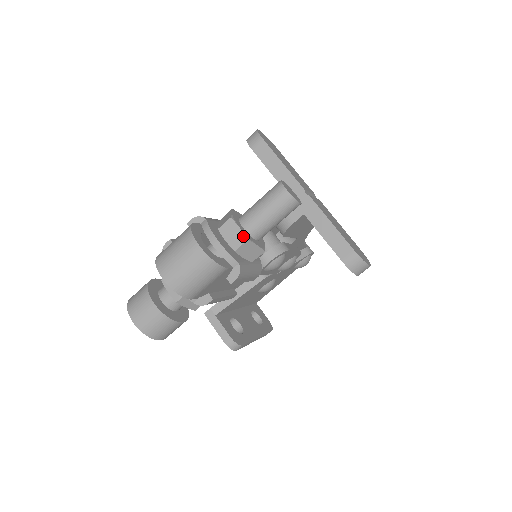
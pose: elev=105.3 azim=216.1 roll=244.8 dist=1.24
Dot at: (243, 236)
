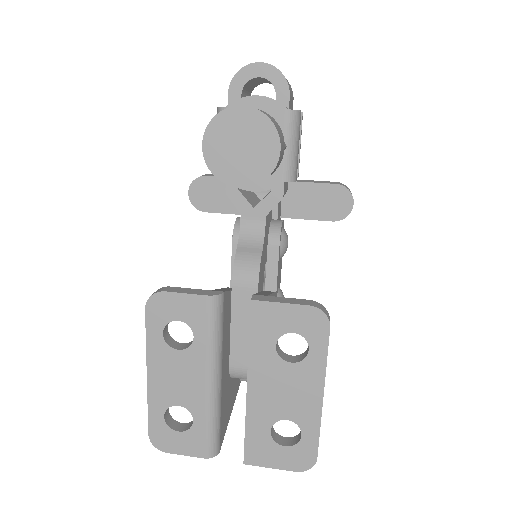
Dot at: occluded
